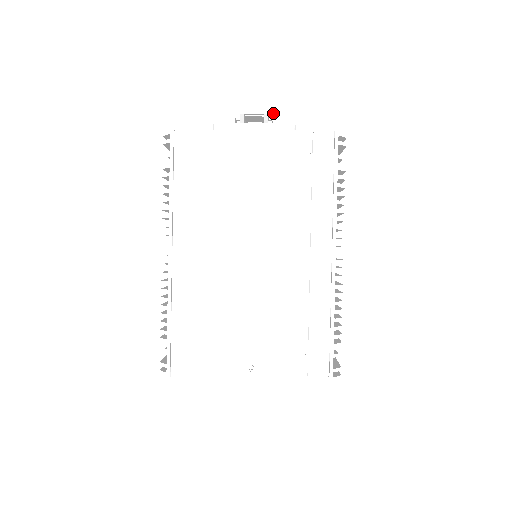
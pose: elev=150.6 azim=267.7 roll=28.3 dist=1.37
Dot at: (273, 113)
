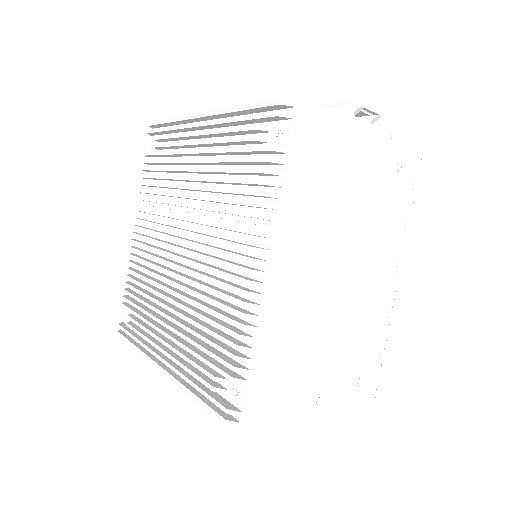
Dot at: occluded
